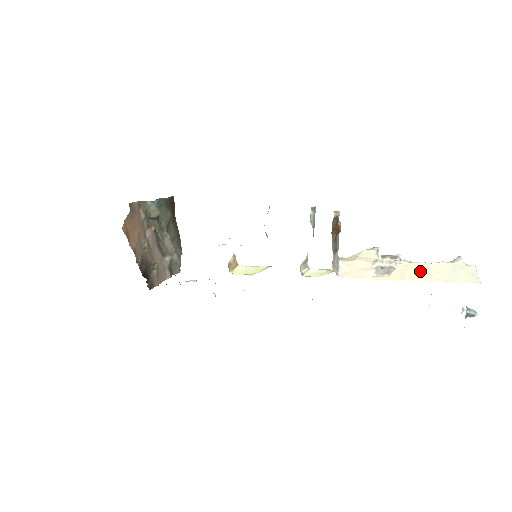
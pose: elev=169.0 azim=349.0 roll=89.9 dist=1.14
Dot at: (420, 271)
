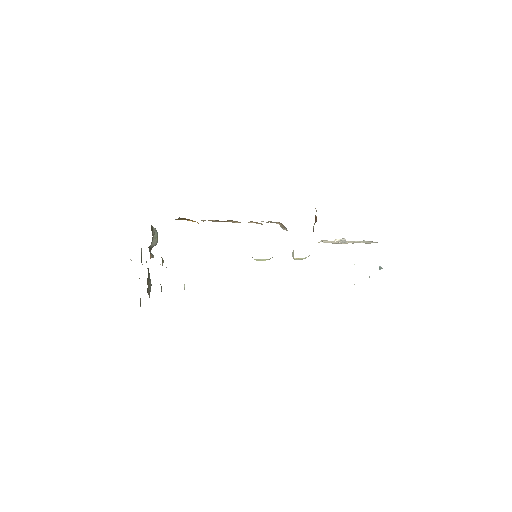
Dot at: (356, 242)
